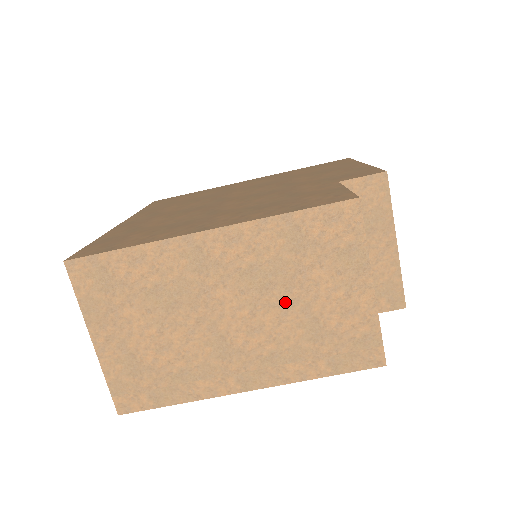
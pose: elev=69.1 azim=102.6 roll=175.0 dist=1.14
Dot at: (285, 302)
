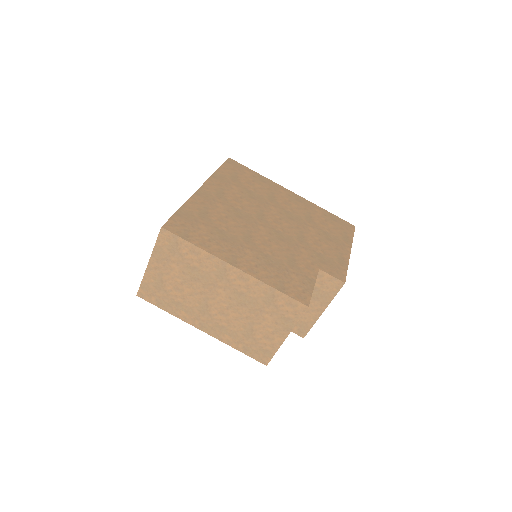
Dot at: (245, 315)
